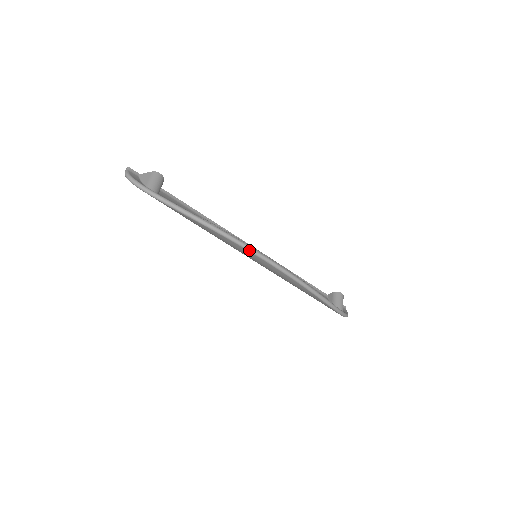
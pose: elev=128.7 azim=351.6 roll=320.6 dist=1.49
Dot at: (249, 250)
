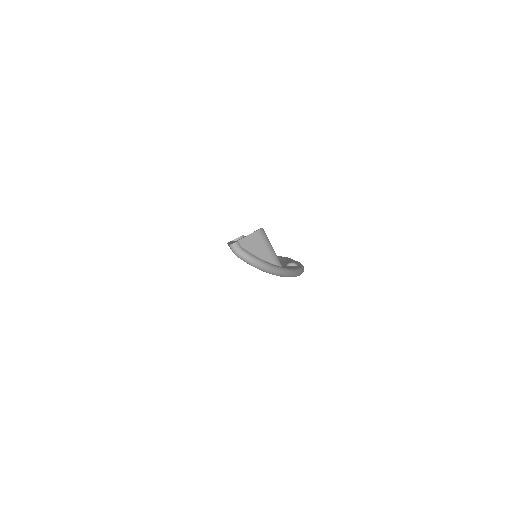
Dot at: occluded
